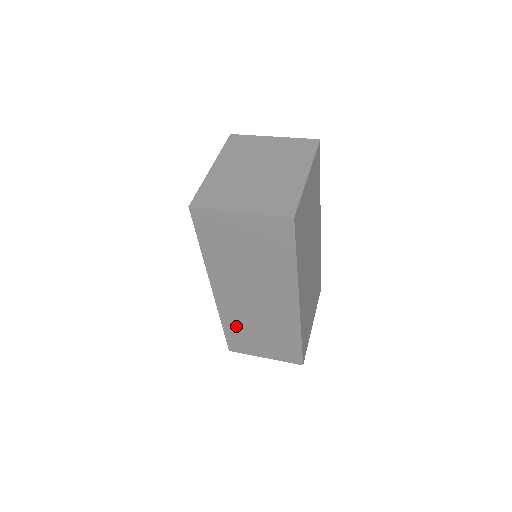
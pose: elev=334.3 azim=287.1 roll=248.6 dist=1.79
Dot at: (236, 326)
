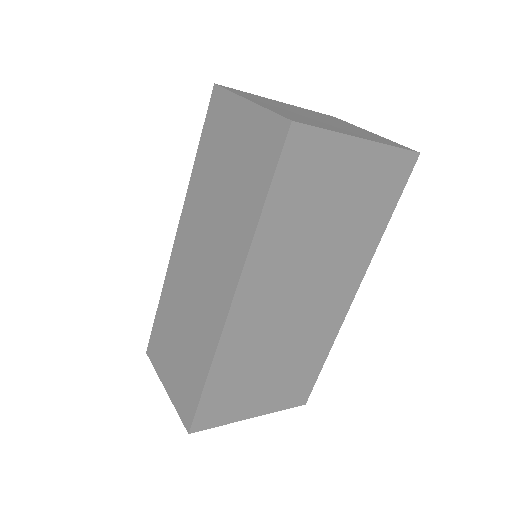
Dot at: (168, 309)
